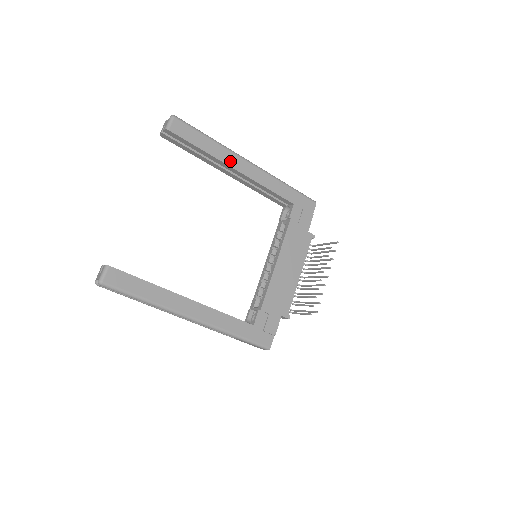
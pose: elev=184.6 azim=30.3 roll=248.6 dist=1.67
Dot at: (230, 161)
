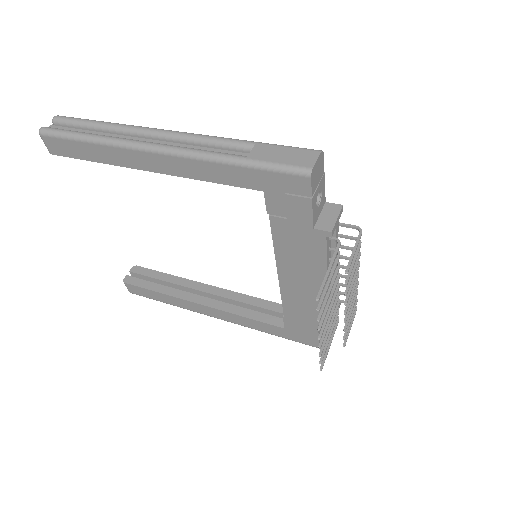
Dot at: (132, 162)
